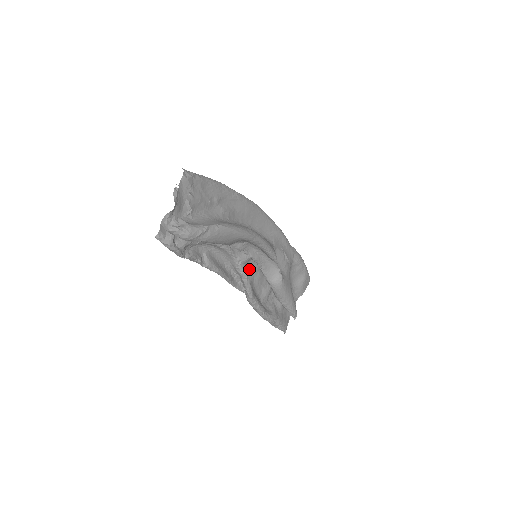
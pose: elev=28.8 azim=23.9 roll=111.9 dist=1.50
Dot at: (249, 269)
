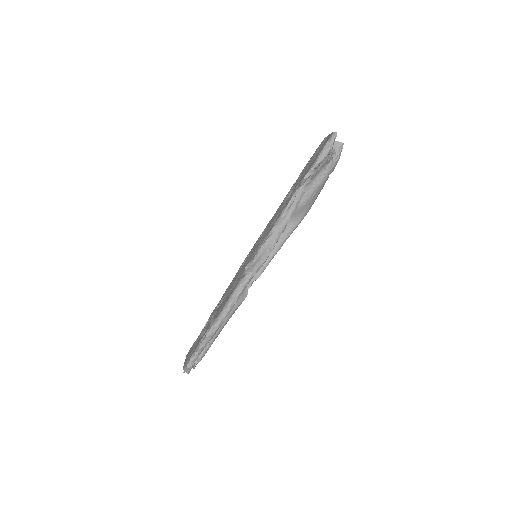
Dot at: occluded
